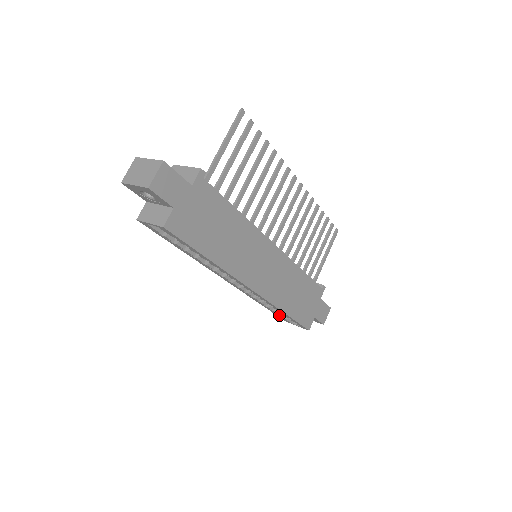
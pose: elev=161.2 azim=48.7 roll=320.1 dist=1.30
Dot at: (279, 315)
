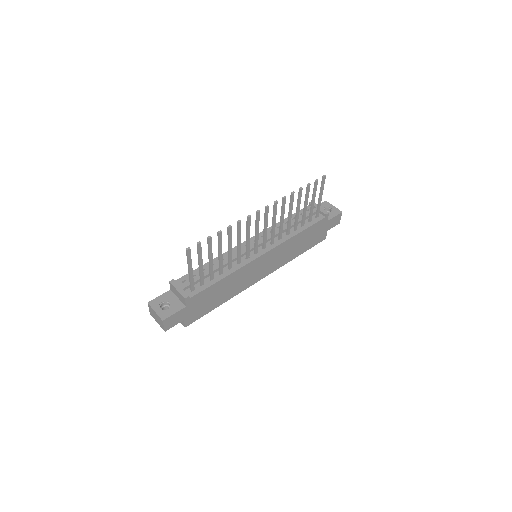
Dot at: occluded
